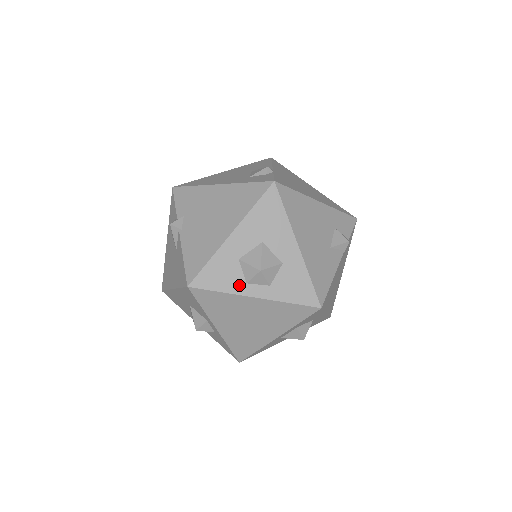
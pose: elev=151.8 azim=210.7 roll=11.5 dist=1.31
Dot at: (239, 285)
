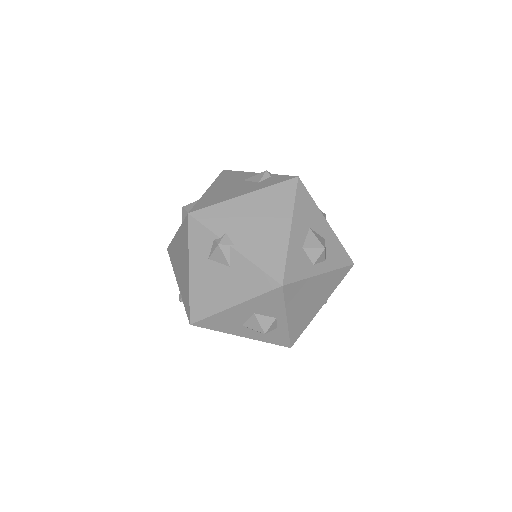
Dot at: (310, 268)
